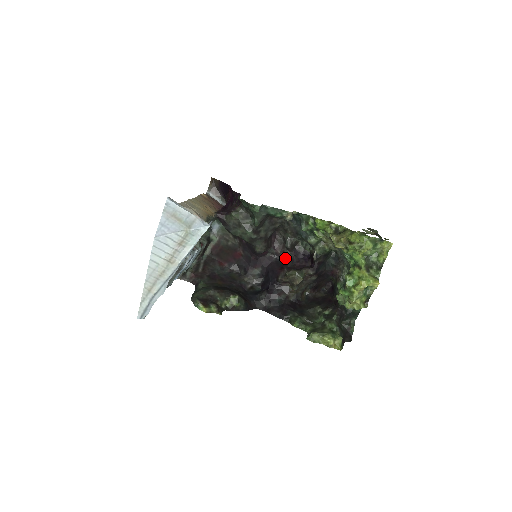
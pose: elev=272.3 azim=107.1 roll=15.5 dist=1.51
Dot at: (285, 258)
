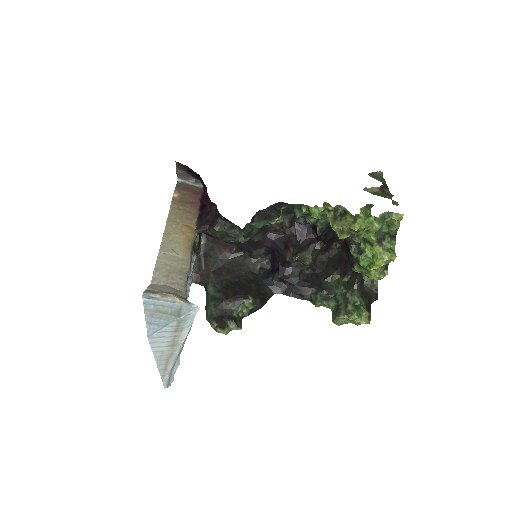
Dot at: (287, 234)
